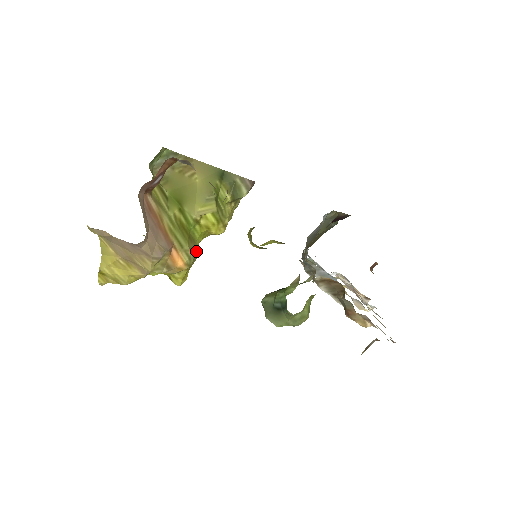
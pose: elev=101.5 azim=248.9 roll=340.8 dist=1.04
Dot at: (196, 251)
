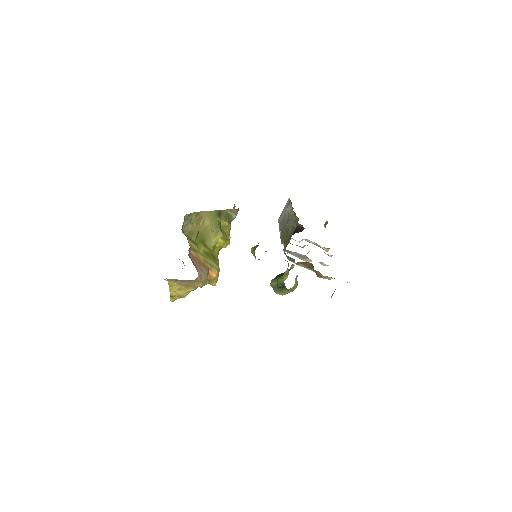
Dot at: occluded
